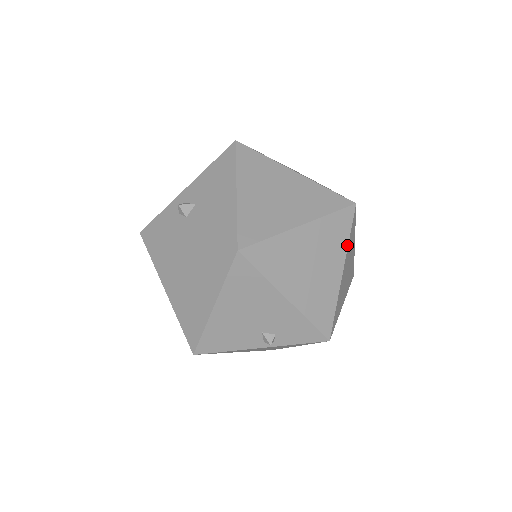
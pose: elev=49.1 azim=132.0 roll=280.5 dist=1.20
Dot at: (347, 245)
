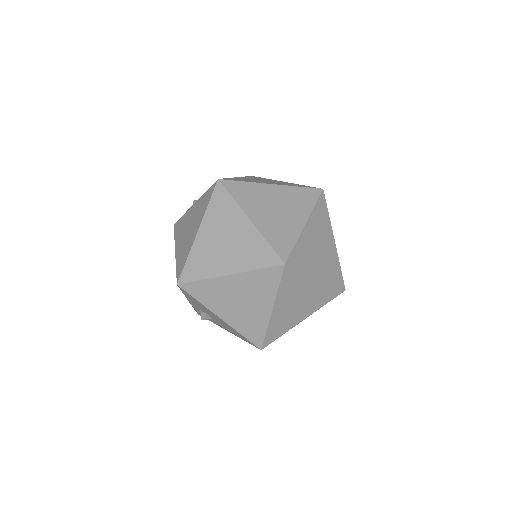
Dot at: (305, 274)
